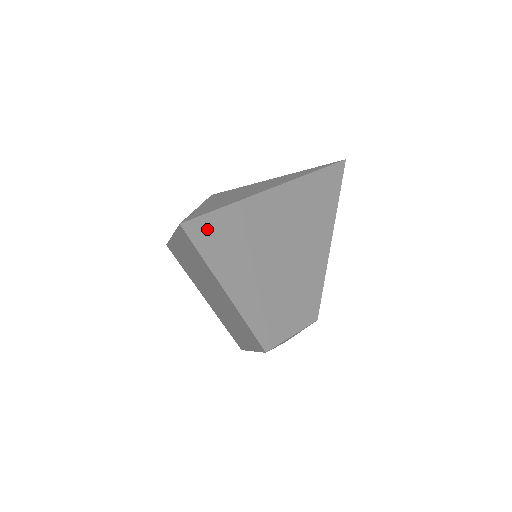
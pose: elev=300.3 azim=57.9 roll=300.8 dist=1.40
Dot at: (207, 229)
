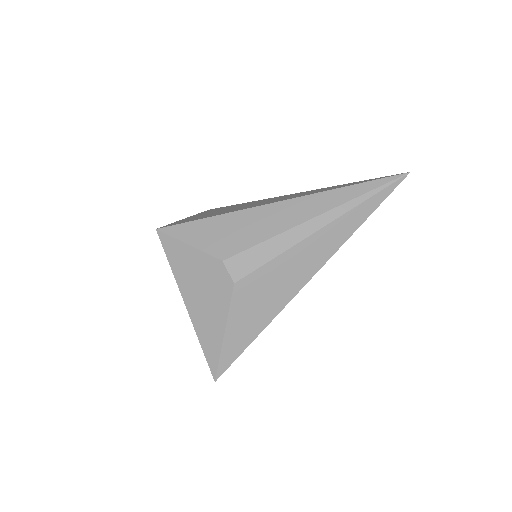
Dot at: occluded
